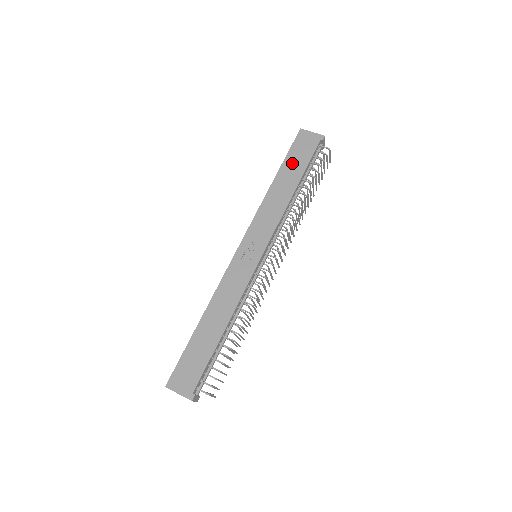
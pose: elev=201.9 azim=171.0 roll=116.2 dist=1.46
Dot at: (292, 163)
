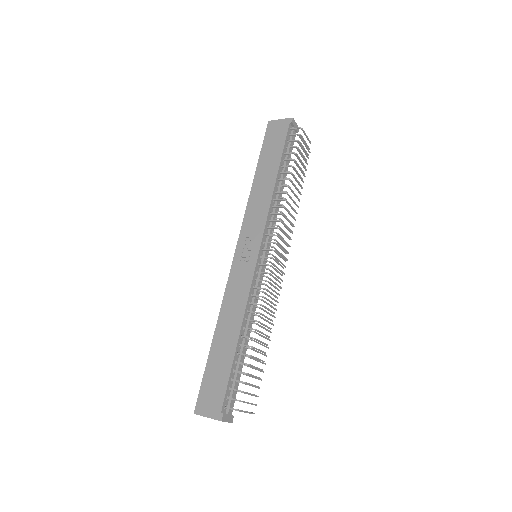
Dot at: (268, 155)
